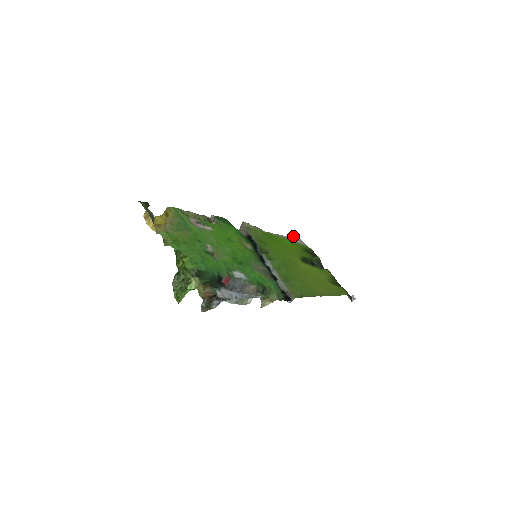
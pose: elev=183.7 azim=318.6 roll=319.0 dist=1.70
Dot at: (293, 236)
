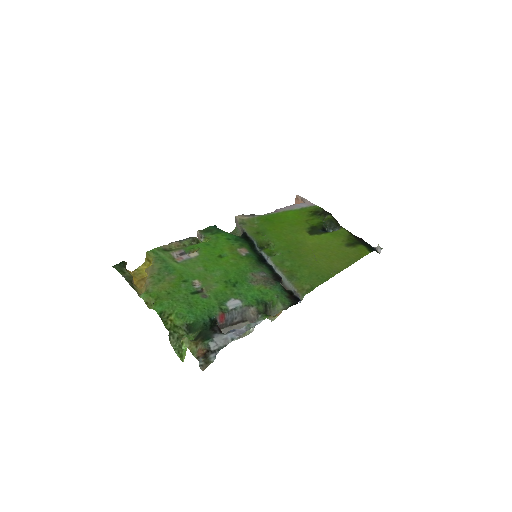
Dot at: (298, 199)
